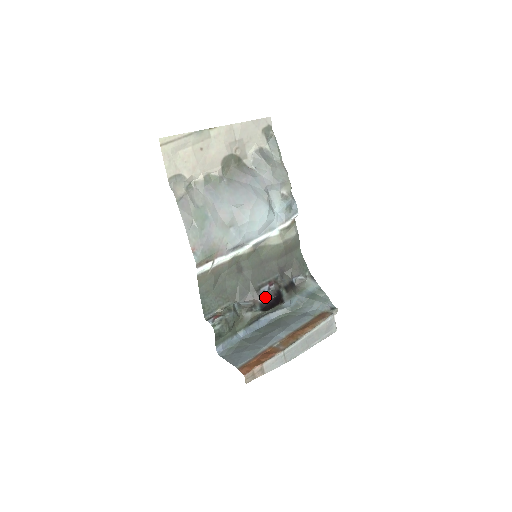
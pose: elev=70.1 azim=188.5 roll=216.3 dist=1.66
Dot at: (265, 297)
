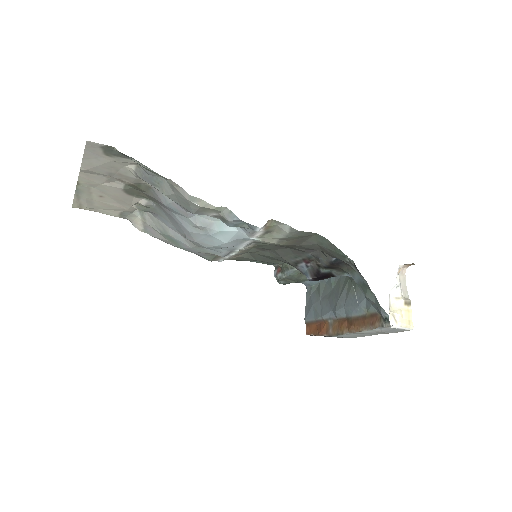
Dot at: (305, 274)
